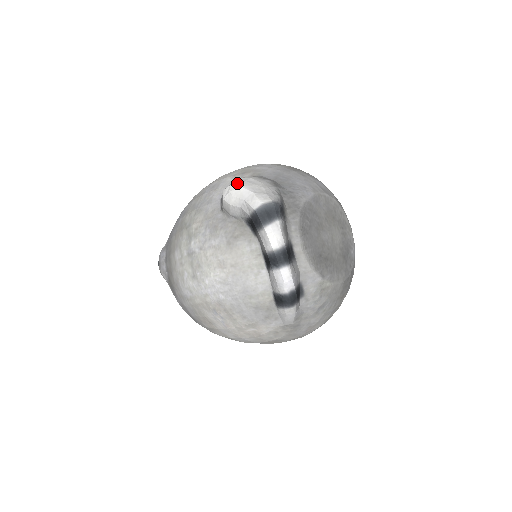
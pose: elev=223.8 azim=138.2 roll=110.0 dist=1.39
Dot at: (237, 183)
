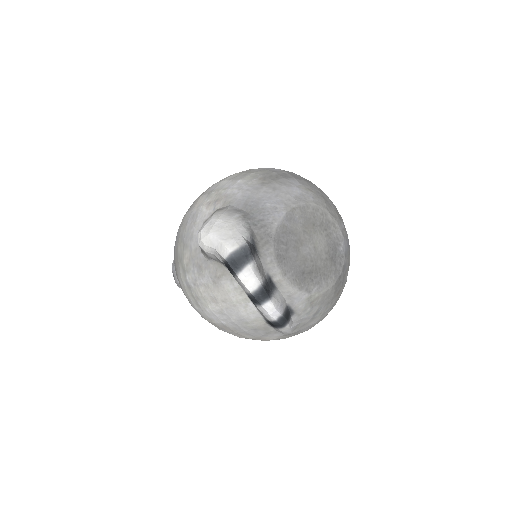
Dot at: (206, 229)
